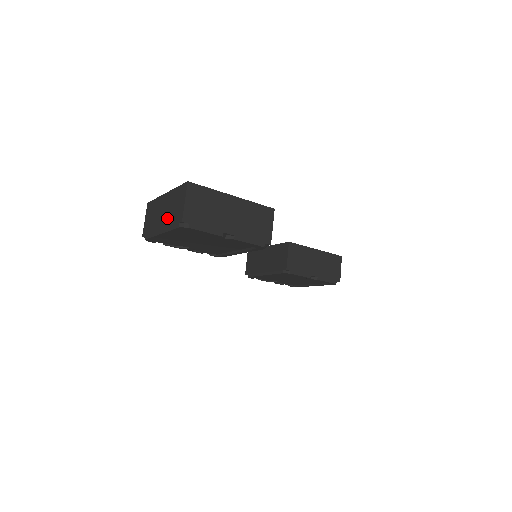
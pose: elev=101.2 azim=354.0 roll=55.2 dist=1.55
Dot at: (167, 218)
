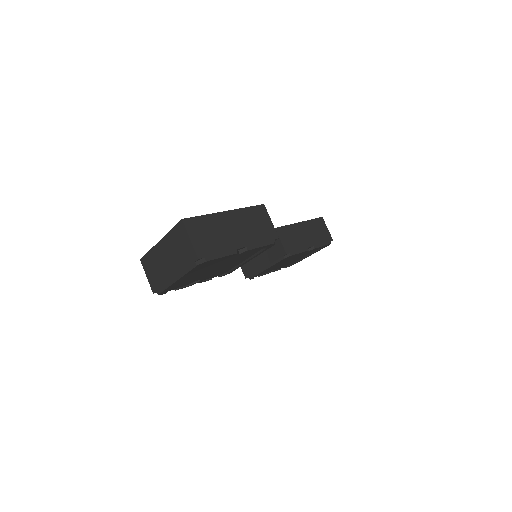
Dot at: (176, 263)
